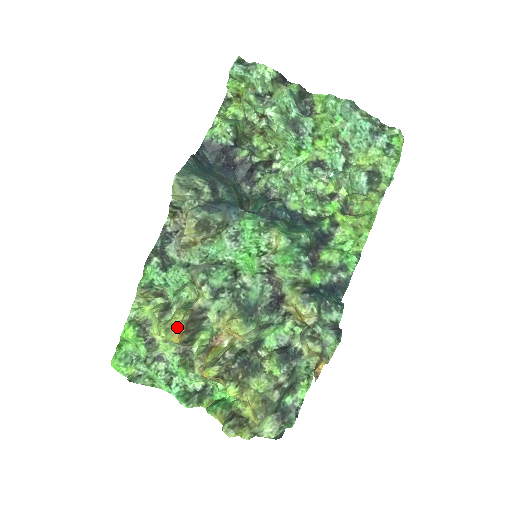
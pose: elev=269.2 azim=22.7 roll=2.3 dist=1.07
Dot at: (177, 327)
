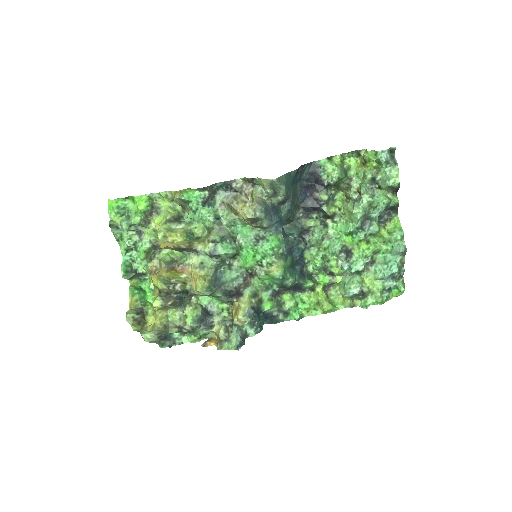
Dot at: (172, 243)
